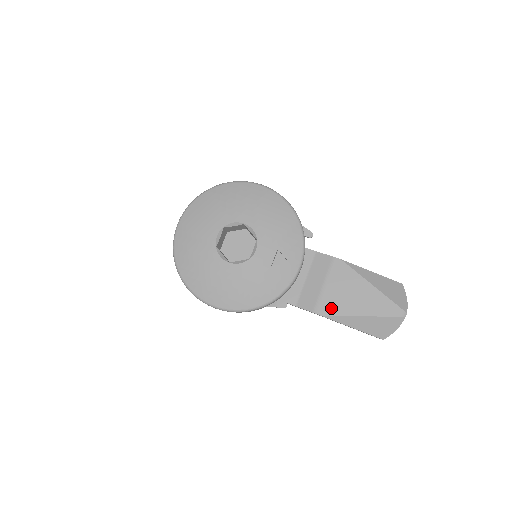
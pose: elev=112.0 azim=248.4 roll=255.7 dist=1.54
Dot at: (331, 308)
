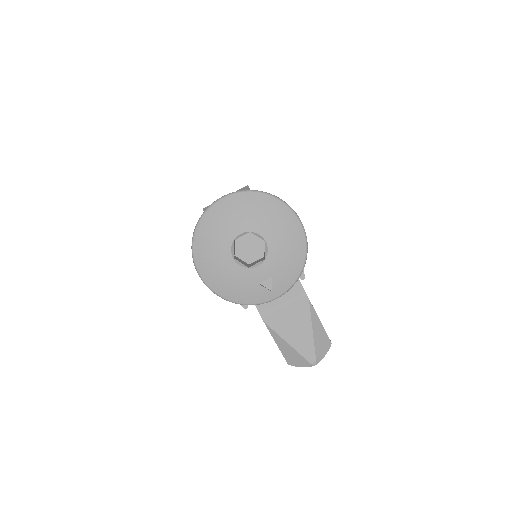
Dot at: (274, 323)
